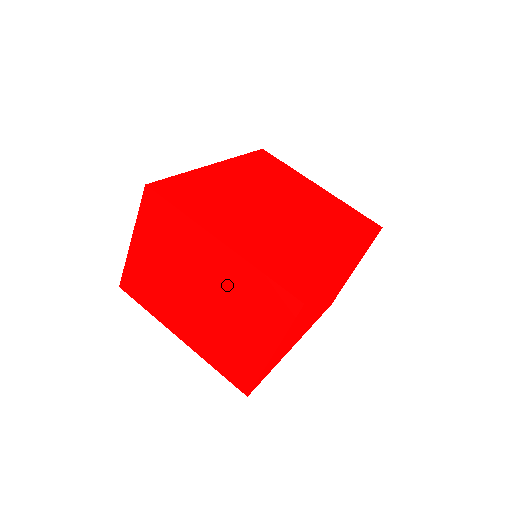
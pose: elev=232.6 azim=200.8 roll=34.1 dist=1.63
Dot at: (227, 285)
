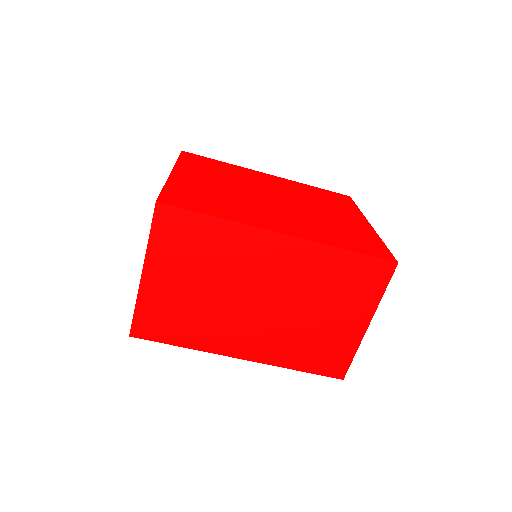
Dot at: occluded
